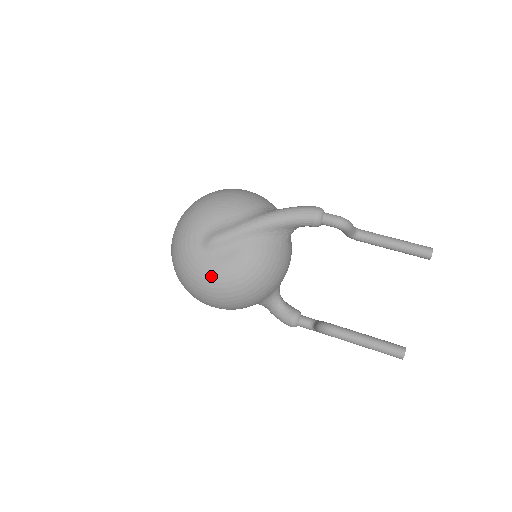
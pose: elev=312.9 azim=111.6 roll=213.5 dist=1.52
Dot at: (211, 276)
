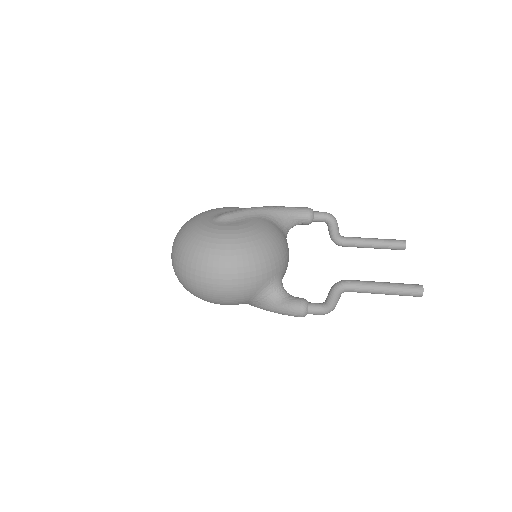
Dot at: (226, 234)
